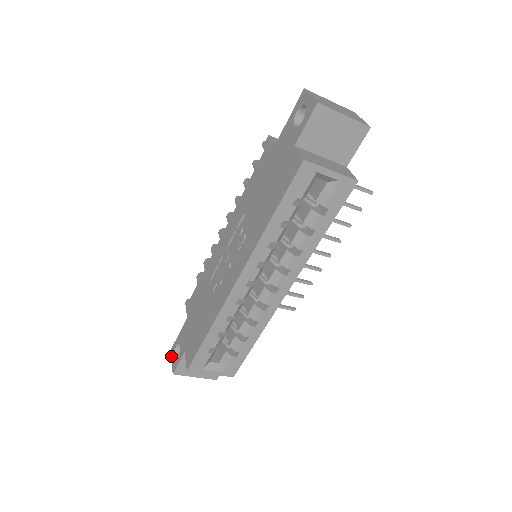
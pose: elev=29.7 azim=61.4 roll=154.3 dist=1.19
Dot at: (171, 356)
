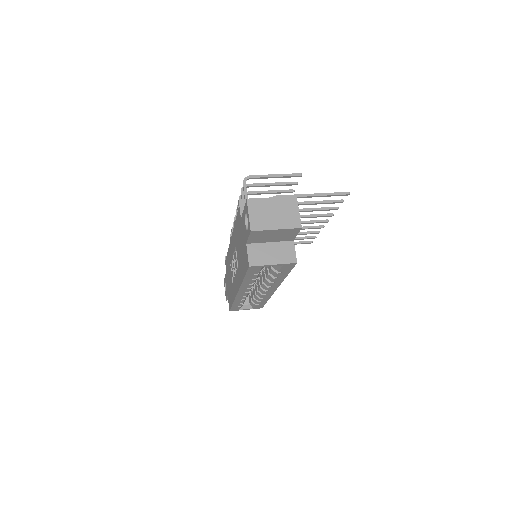
Dot at: (224, 286)
